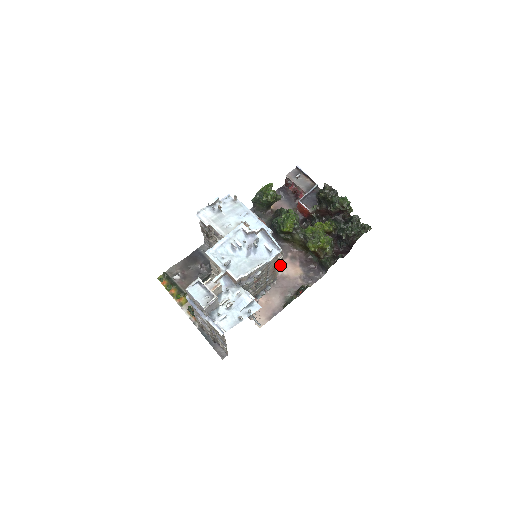
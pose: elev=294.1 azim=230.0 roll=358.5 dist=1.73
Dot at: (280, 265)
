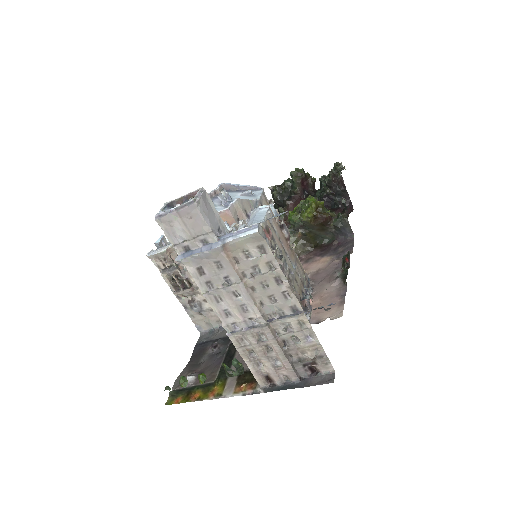
Dot at: (287, 232)
